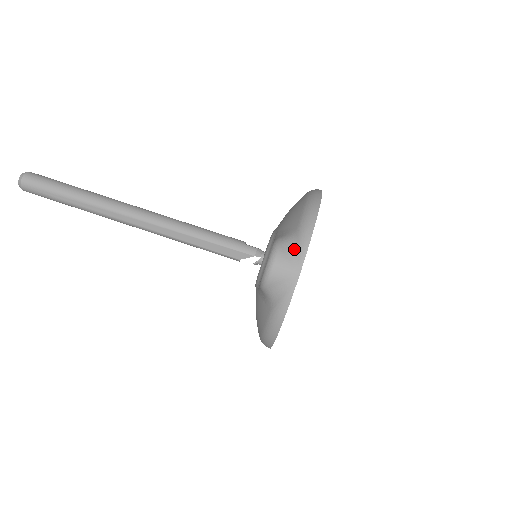
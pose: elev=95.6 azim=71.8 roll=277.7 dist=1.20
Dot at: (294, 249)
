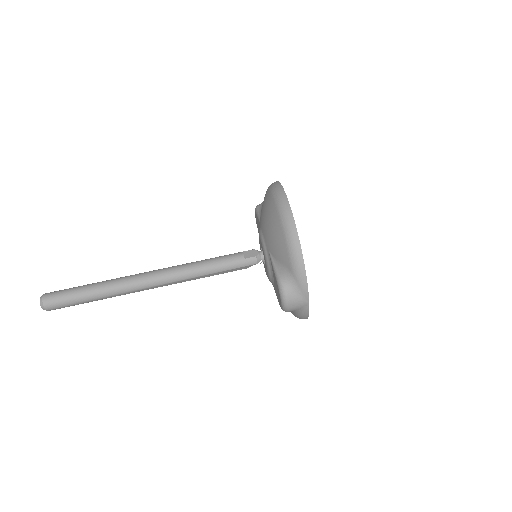
Dot at: (297, 289)
